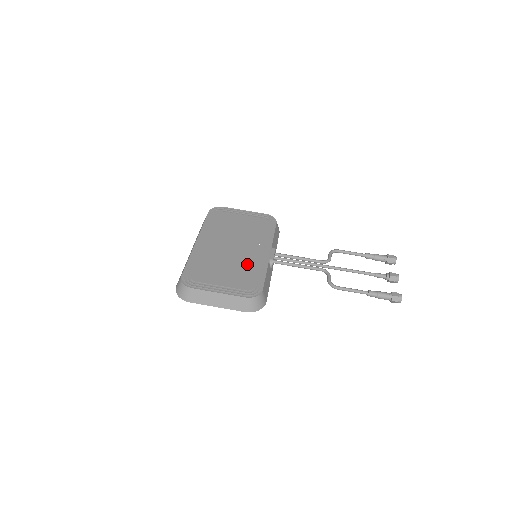
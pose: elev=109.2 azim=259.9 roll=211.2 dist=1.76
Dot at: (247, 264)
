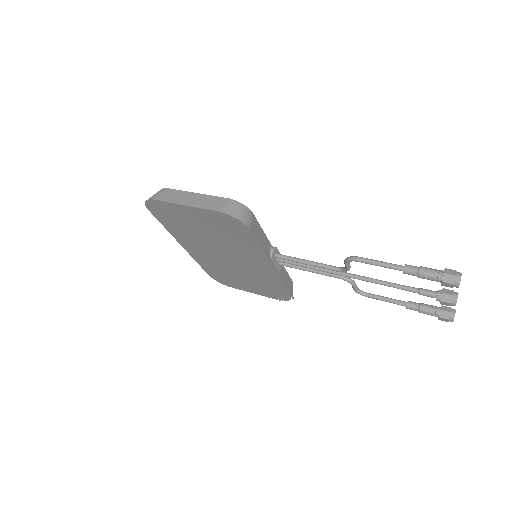
Dot at: occluded
